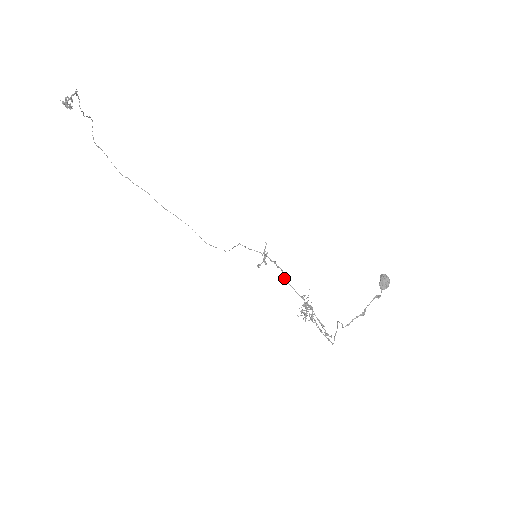
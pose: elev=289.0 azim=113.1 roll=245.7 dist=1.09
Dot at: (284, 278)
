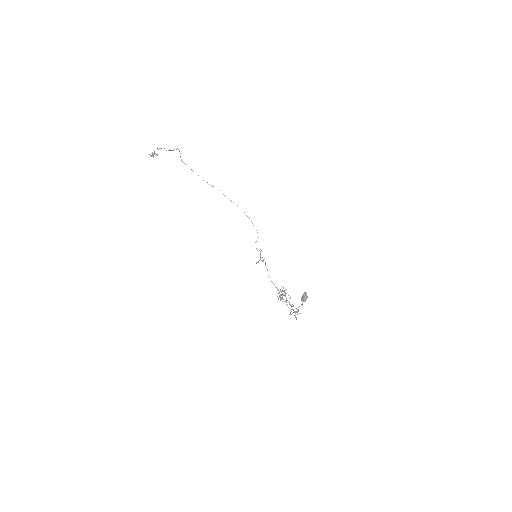
Dot at: occluded
